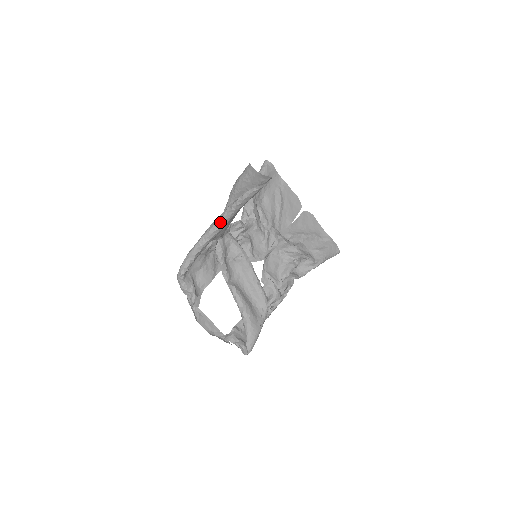
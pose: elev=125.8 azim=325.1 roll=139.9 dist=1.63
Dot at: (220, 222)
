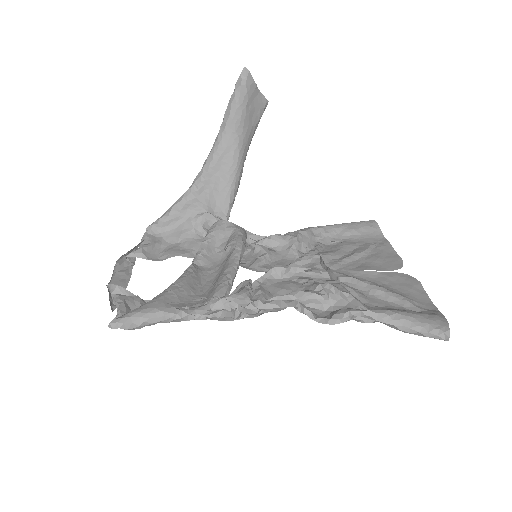
Dot at: (207, 159)
